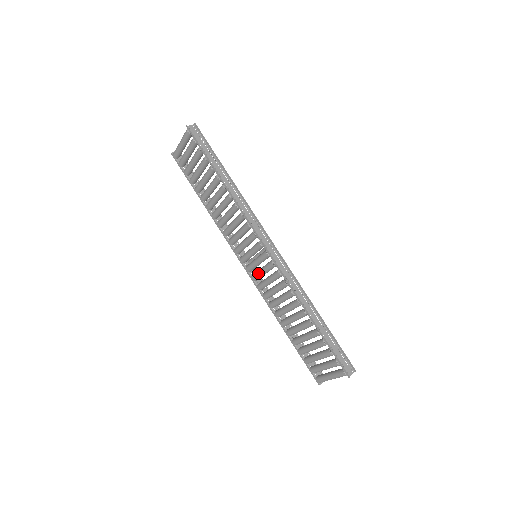
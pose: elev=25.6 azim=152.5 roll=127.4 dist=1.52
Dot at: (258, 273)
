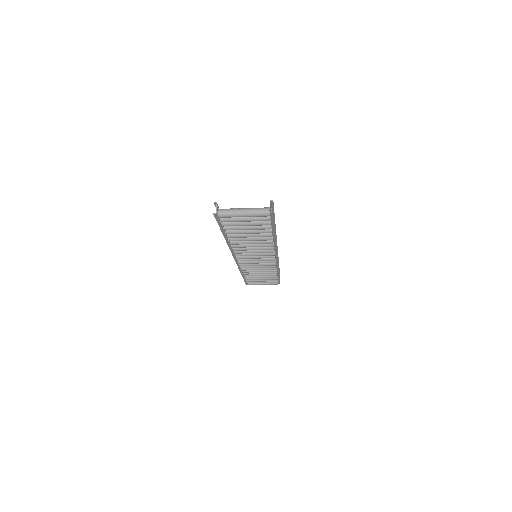
Dot at: (251, 263)
